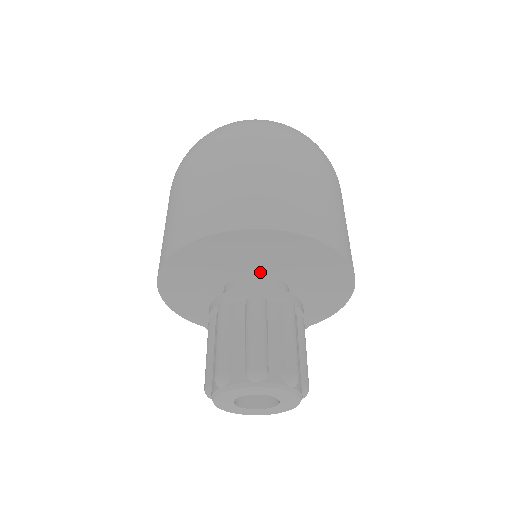
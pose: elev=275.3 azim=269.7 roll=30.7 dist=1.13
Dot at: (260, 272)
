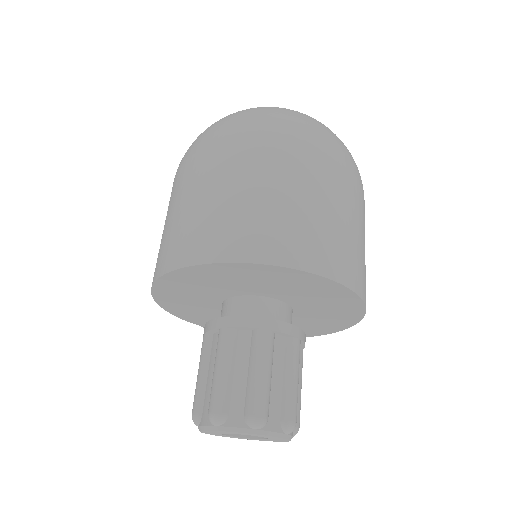
Dot at: (270, 296)
